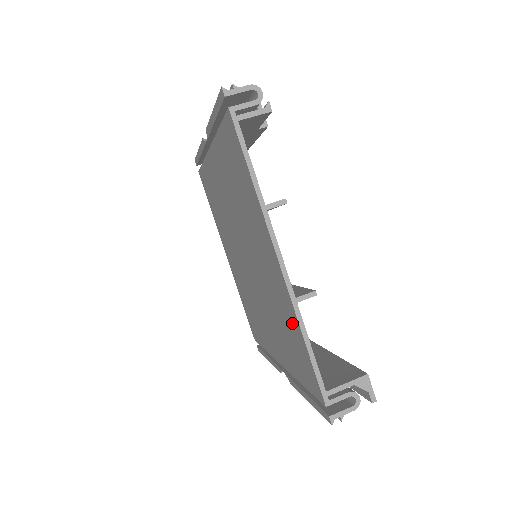
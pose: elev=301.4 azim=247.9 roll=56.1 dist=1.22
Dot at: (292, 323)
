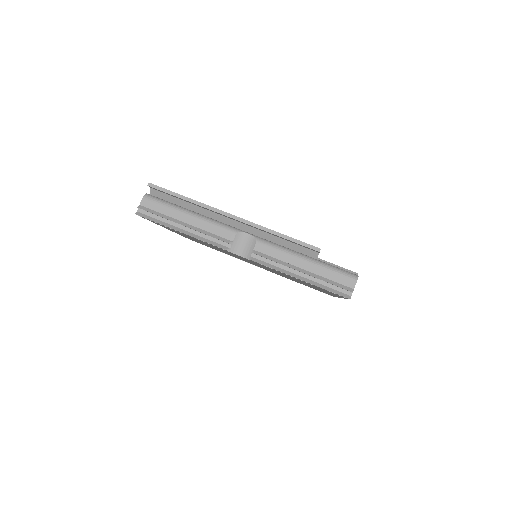
Dot at: occluded
